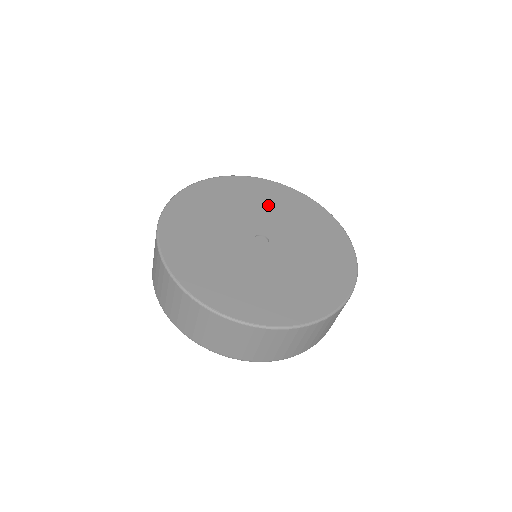
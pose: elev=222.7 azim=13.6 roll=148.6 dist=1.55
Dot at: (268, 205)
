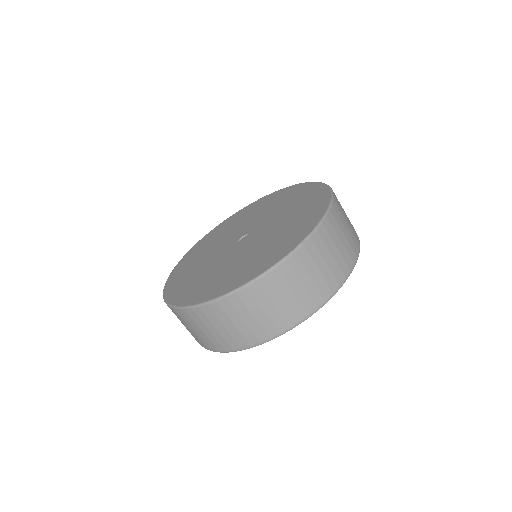
Dot at: (276, 206)
